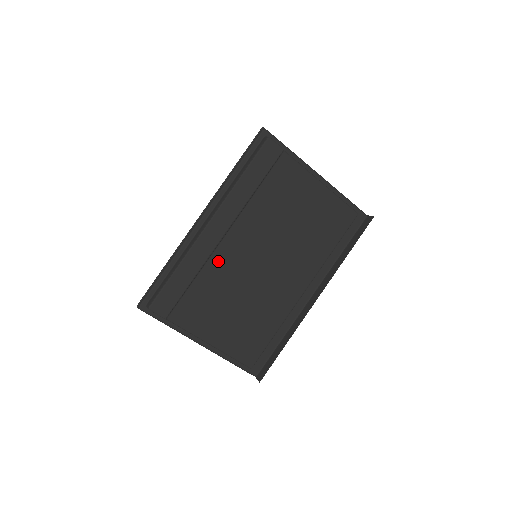
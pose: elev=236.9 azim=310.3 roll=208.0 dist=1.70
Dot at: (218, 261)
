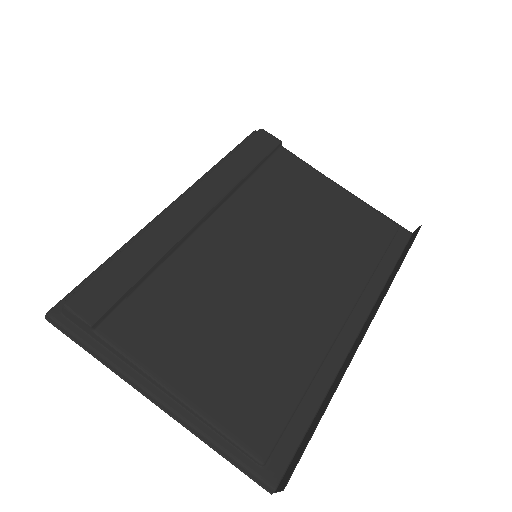
Dot at: (195, 253)
